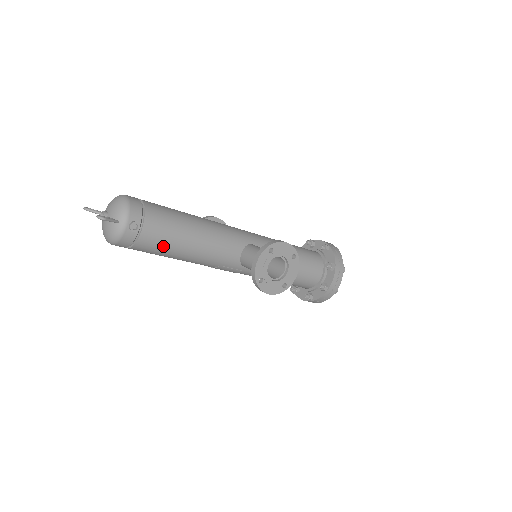
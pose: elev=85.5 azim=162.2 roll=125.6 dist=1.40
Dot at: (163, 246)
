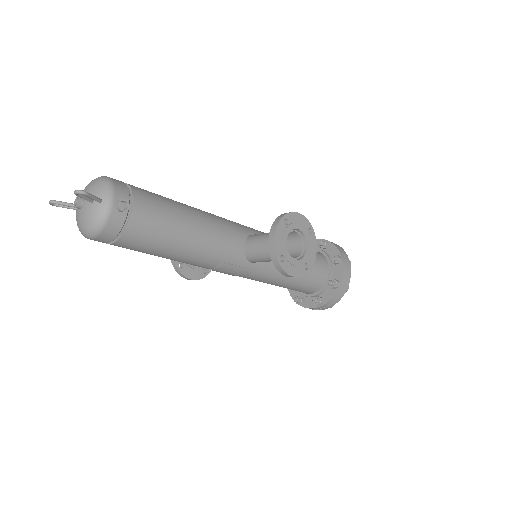
Dot at: (158, 234)
